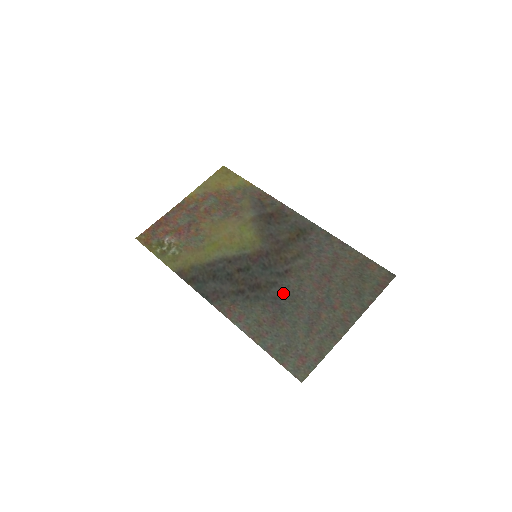
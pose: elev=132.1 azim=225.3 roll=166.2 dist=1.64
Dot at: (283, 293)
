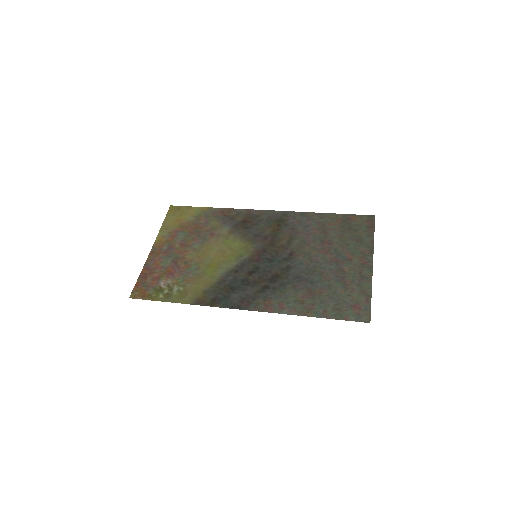
Dot at: (301, 270)
